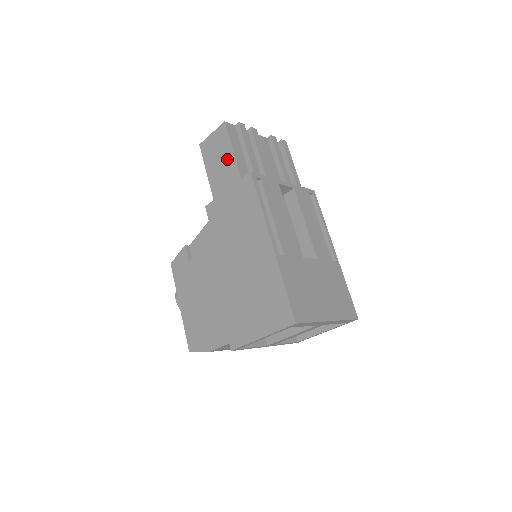
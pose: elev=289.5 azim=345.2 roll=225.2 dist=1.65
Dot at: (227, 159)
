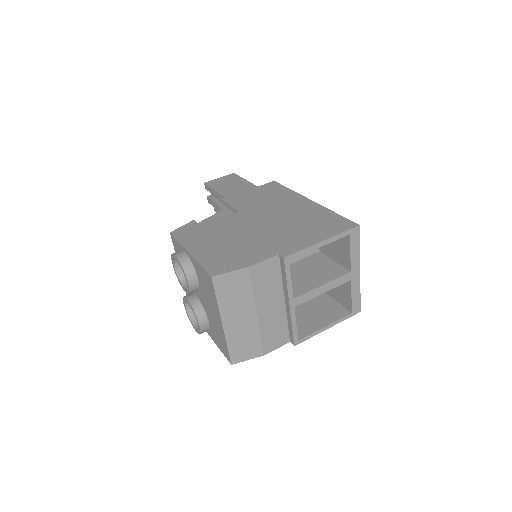
Dot at: (241, 184)
